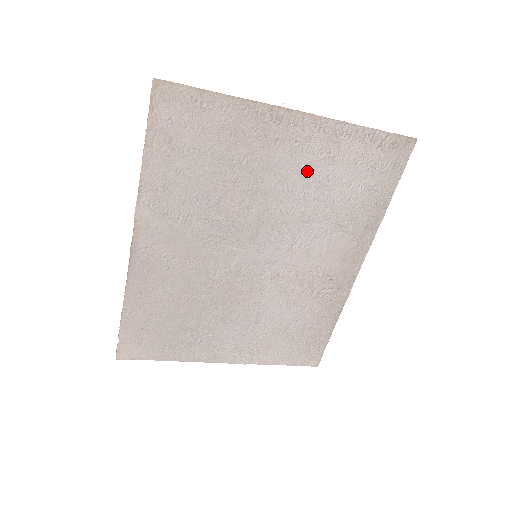
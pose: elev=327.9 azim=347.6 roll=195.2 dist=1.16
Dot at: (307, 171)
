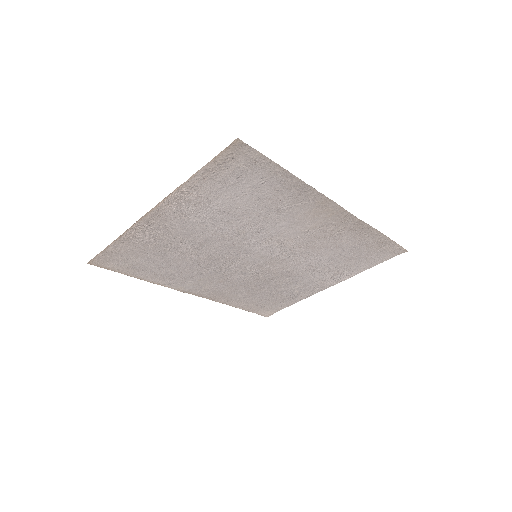
Dot at: (207, 217)
